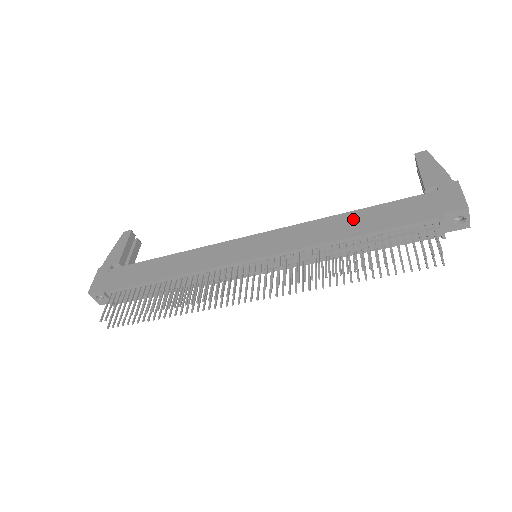
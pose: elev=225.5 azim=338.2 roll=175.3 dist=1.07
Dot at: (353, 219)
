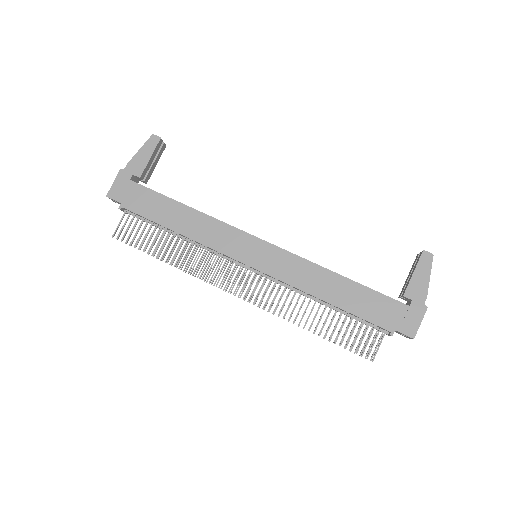
Dot at: (339, 286)
